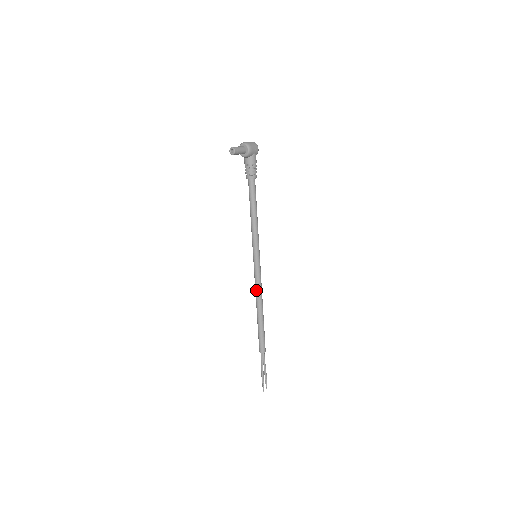
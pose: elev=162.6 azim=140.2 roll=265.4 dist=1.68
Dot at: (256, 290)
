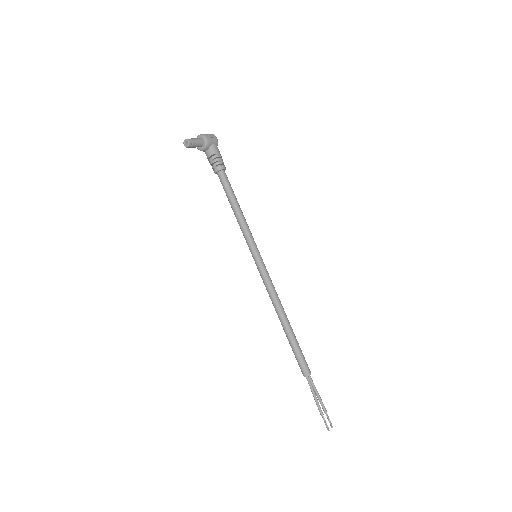
Dot at: (270, 297)
